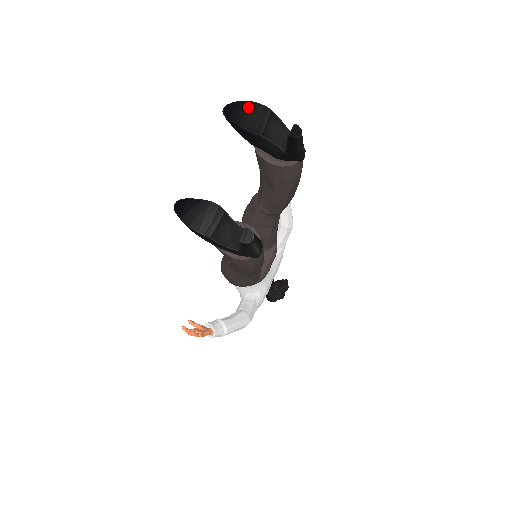
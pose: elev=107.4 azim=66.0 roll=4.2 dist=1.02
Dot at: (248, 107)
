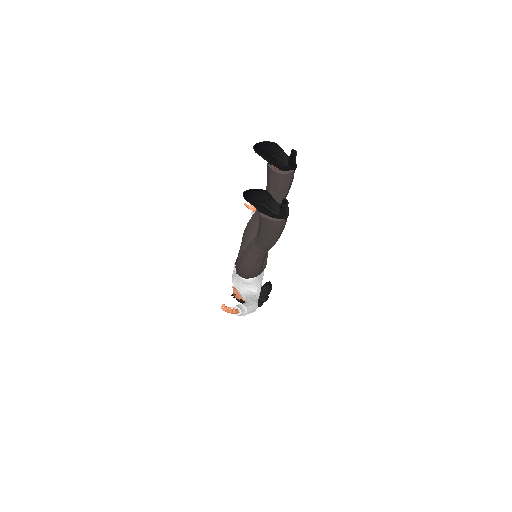
Dot at: (266, 144)
